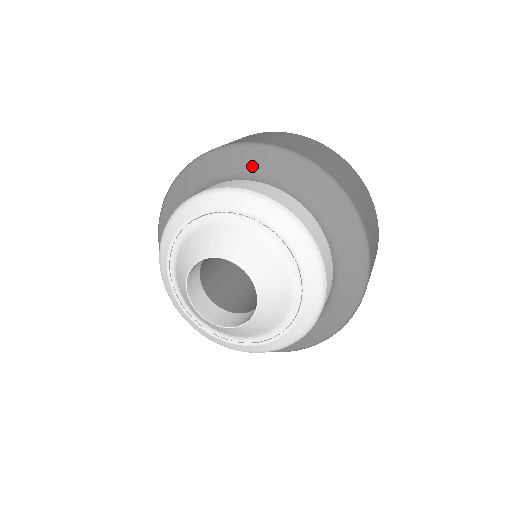
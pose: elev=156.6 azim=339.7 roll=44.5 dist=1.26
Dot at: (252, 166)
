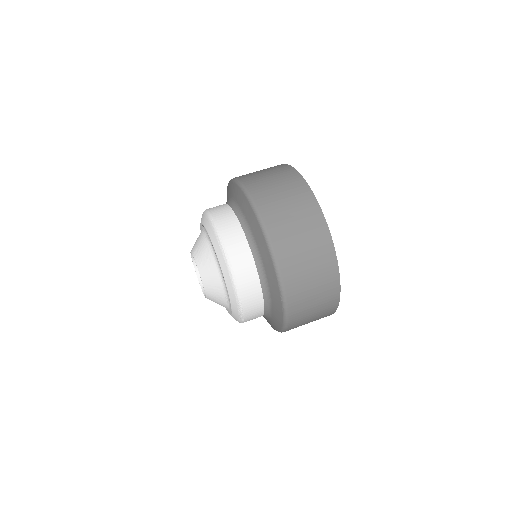
Dot at: (244, 210)
